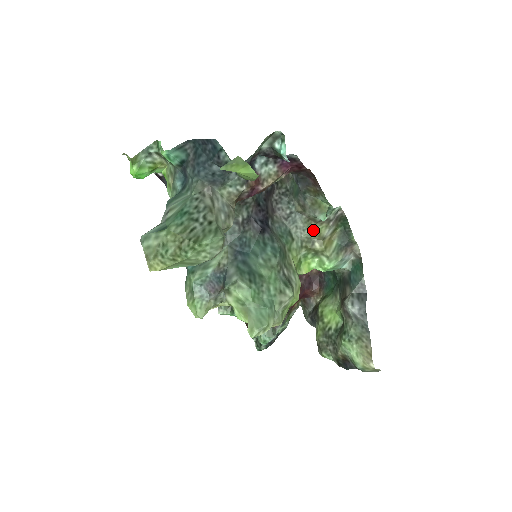
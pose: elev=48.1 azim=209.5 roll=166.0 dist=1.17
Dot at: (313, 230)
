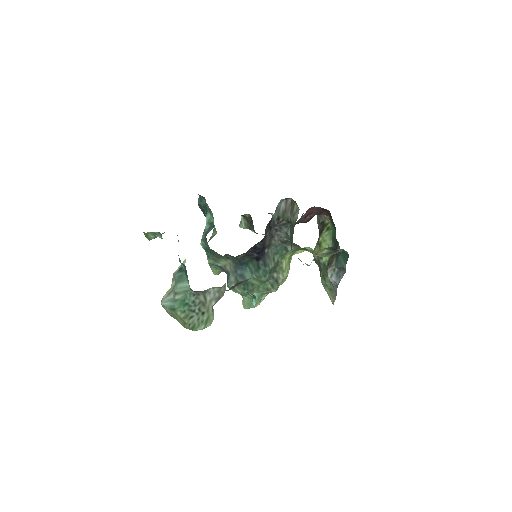
Dot at: occluded
